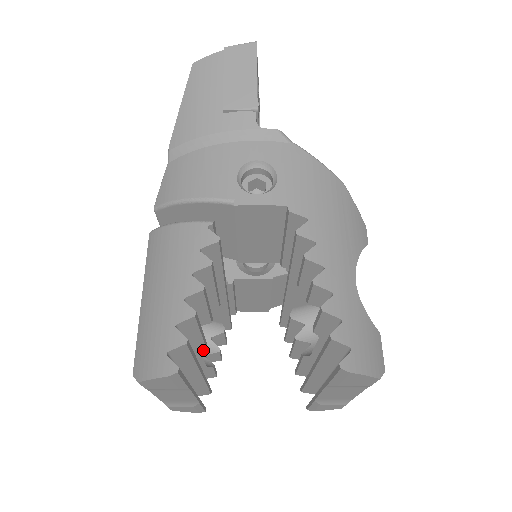
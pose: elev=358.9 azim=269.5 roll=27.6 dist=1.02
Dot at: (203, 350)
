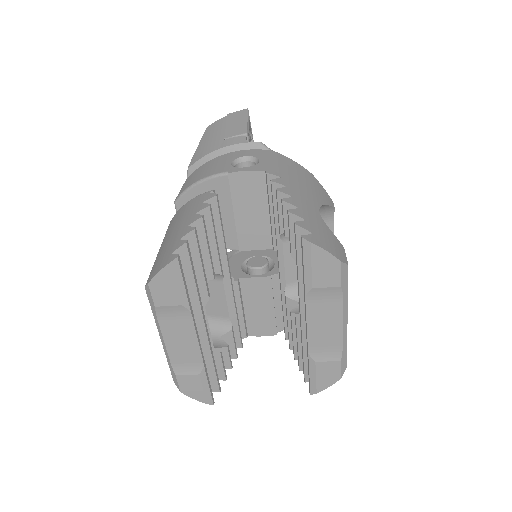
Dot at: occluded
